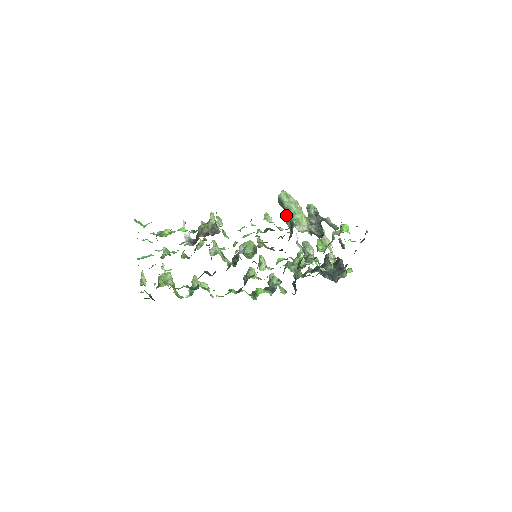
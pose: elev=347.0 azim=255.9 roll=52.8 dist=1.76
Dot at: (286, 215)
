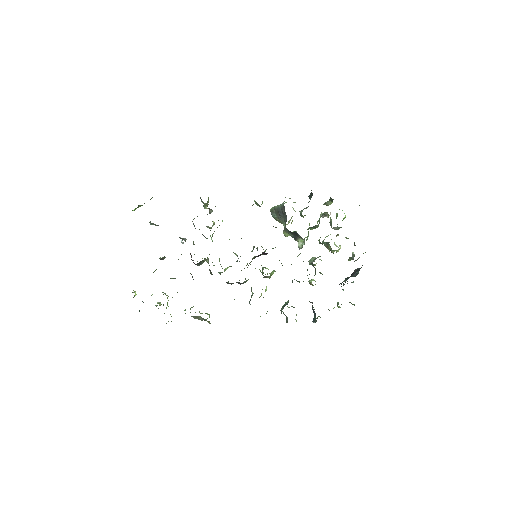
Dot at: occluded
